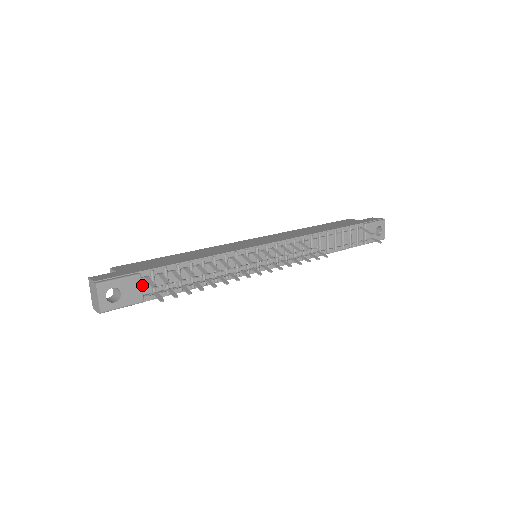
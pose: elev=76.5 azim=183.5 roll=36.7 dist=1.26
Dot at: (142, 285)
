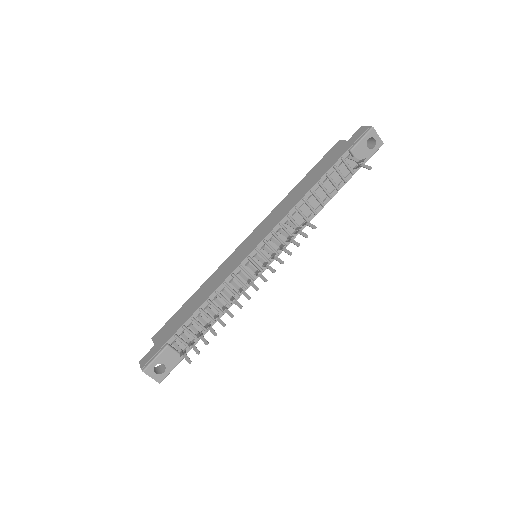
Dot at: (175, 348)
